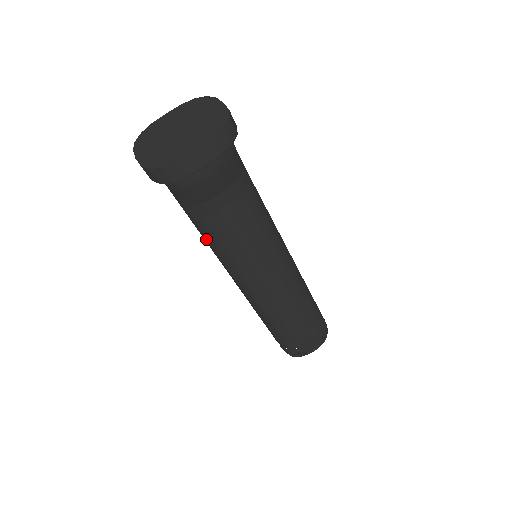
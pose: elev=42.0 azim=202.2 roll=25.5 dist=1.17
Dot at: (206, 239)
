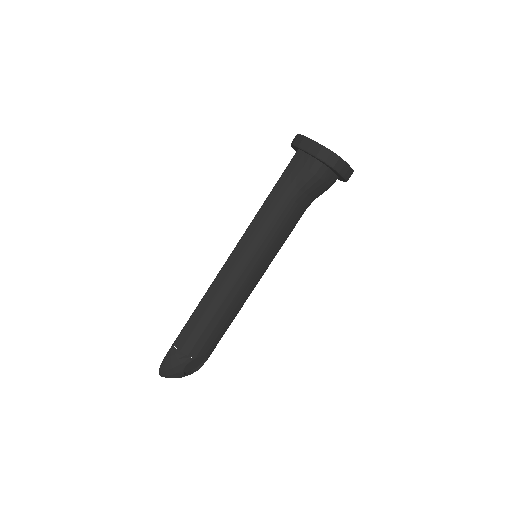
Dot at: (266, 216)
